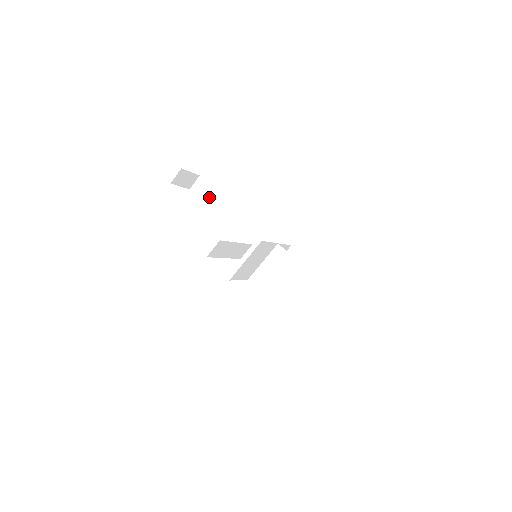
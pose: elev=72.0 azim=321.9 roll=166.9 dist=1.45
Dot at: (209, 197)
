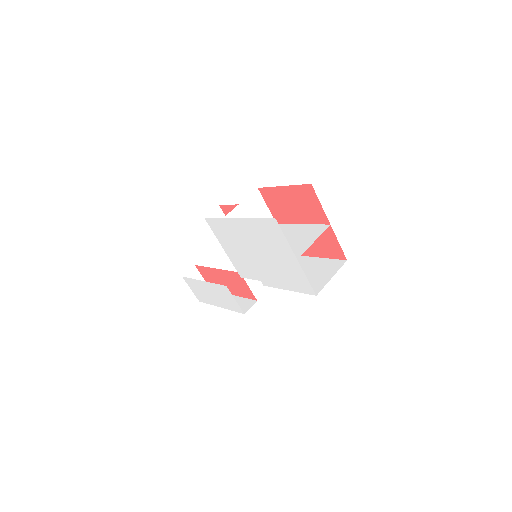
Dot at: occluded
